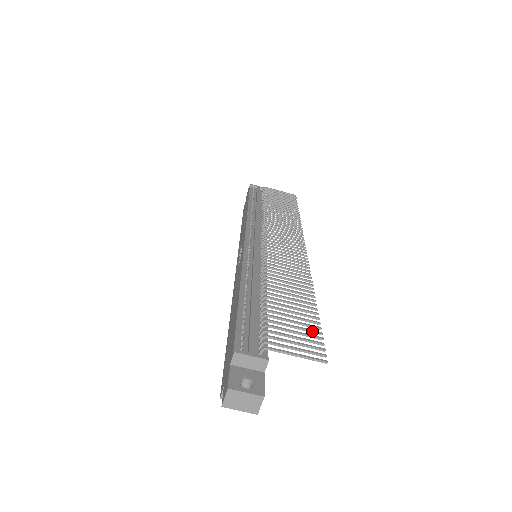
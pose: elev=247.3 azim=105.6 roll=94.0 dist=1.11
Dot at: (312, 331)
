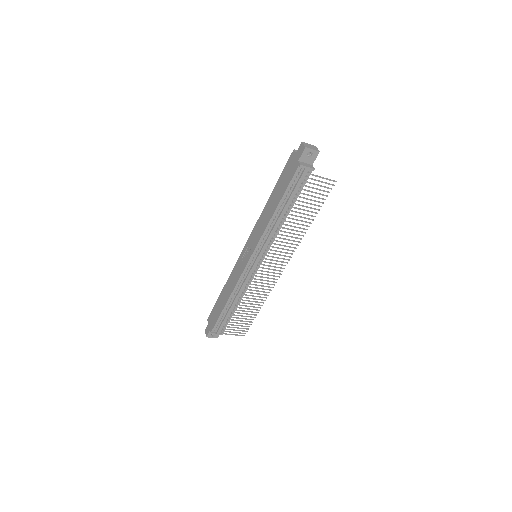
Dot at: occluded
